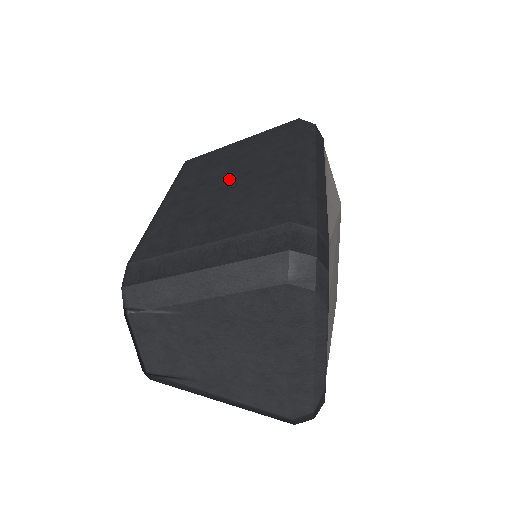
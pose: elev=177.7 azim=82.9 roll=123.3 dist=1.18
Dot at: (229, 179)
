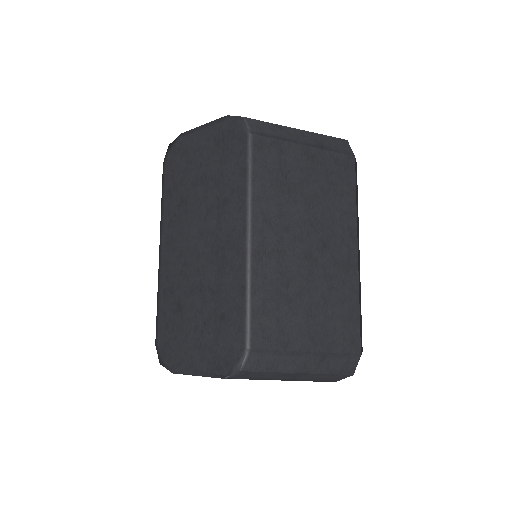
Dot at: (311, 243)
